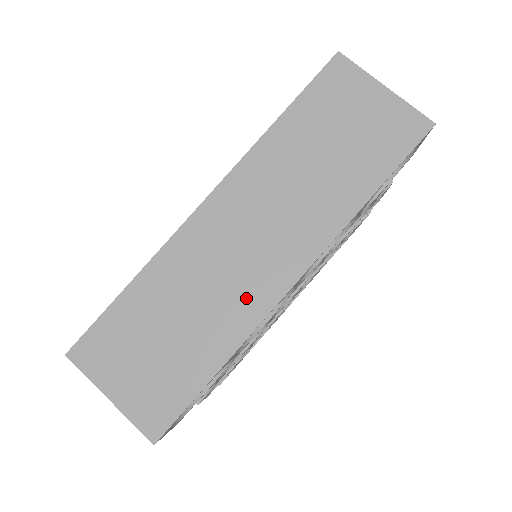
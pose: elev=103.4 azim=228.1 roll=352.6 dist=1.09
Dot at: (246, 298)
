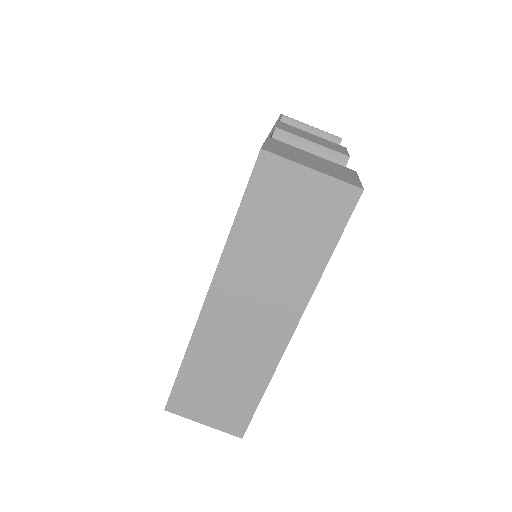
Dot at: (263, 351)
